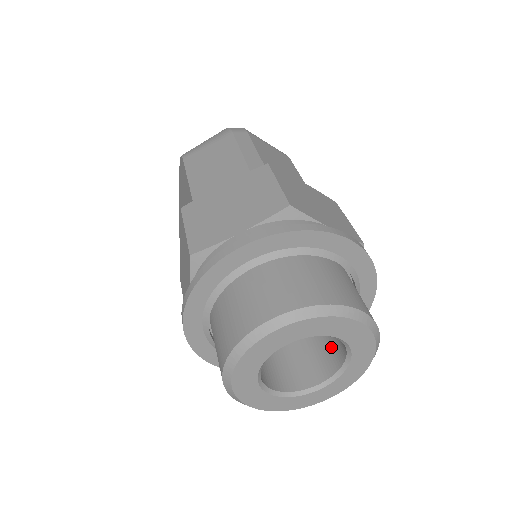
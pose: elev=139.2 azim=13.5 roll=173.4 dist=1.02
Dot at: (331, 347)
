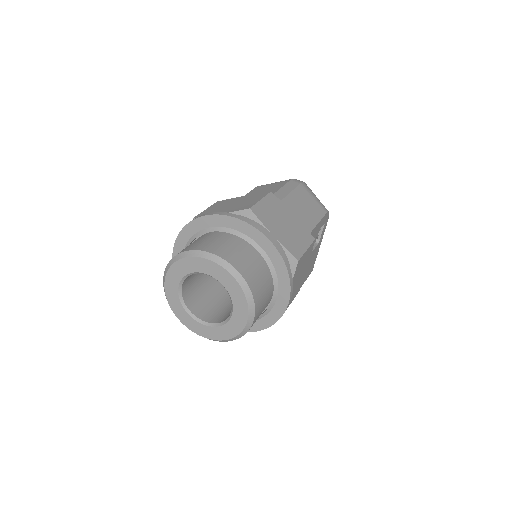
Dot at: occluded
